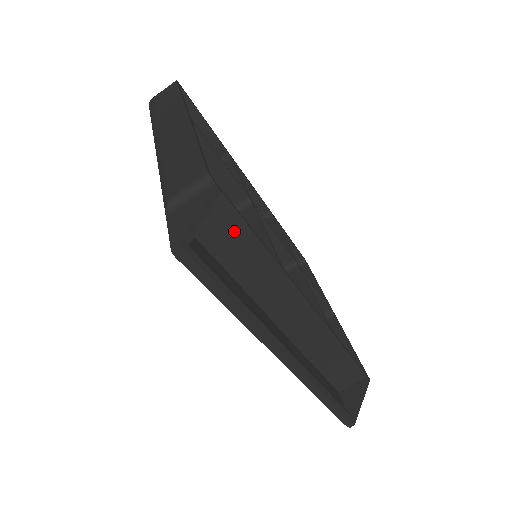
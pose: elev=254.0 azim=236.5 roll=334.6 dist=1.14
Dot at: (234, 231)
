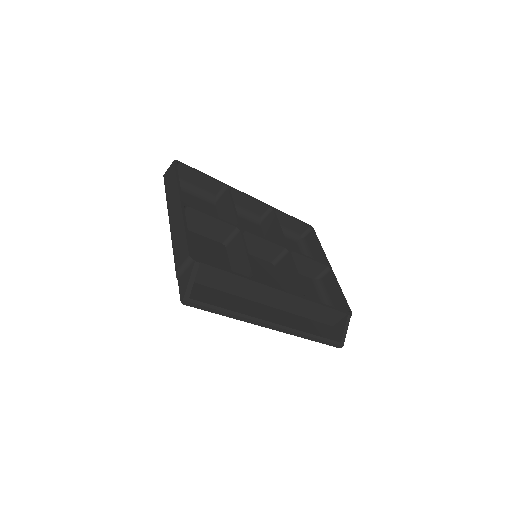
Dot at: (216, 275)
